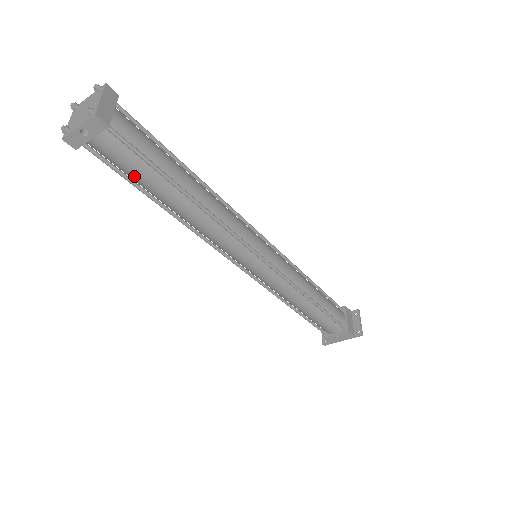
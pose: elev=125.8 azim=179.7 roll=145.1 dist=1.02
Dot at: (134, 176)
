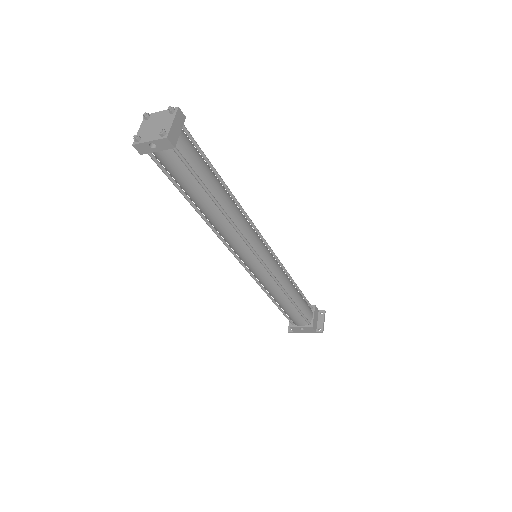
Dot at: (180, 183)
